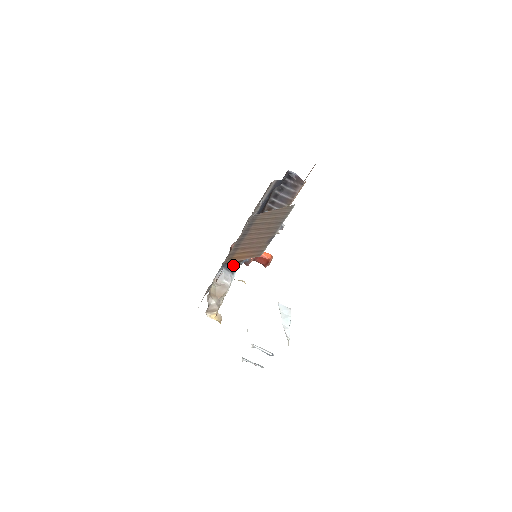
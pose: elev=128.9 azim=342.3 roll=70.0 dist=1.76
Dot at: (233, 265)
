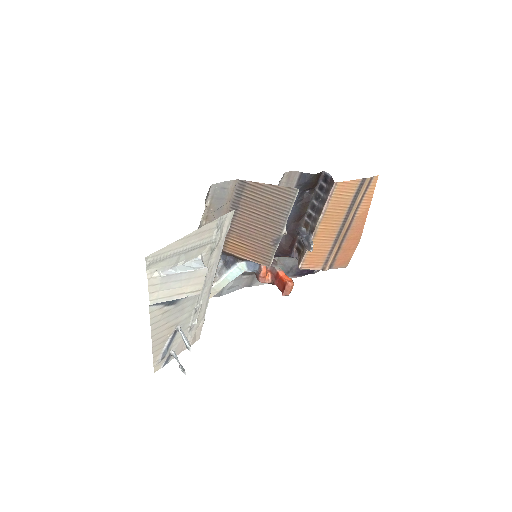
Dot at: (232, 261)
